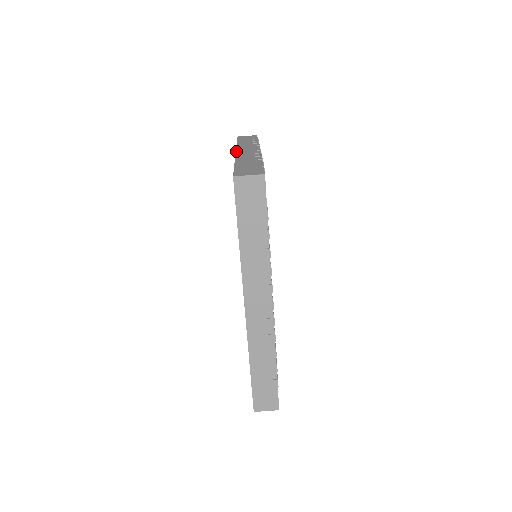
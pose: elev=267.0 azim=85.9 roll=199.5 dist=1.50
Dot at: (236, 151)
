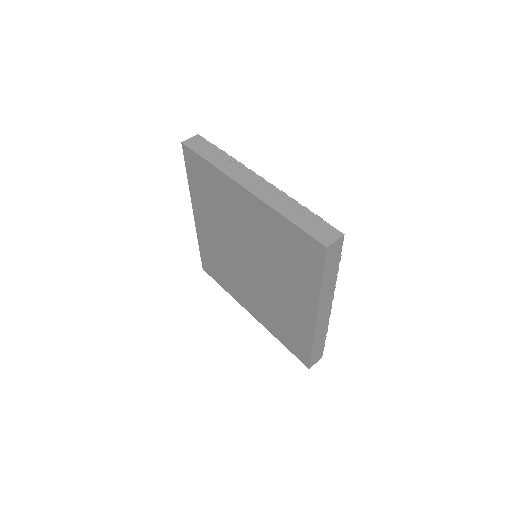
Dot at: (194, 215)
